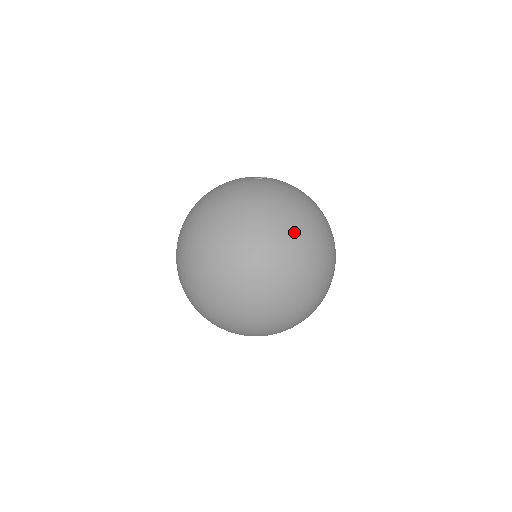
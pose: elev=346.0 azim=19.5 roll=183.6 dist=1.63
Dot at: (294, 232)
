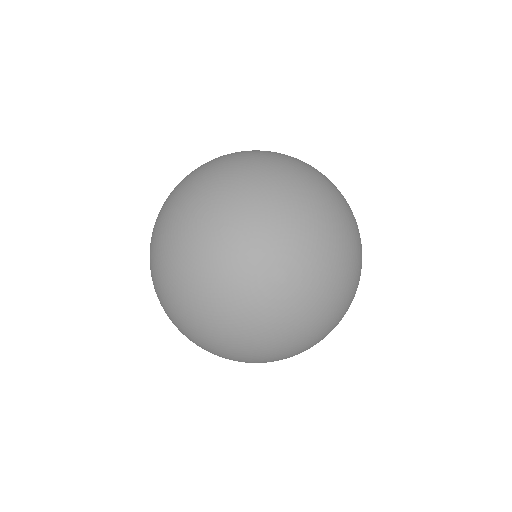
Dot at: (309, 179)
